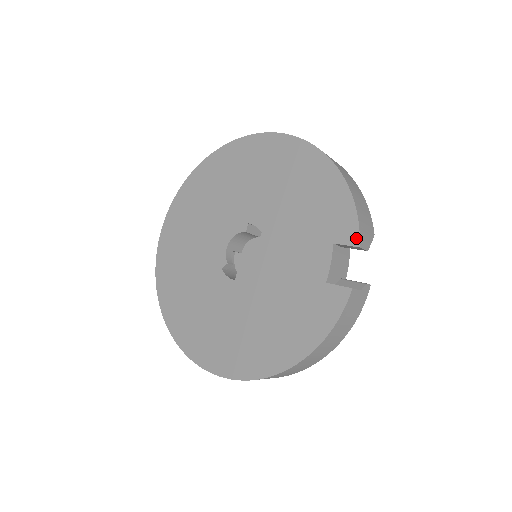
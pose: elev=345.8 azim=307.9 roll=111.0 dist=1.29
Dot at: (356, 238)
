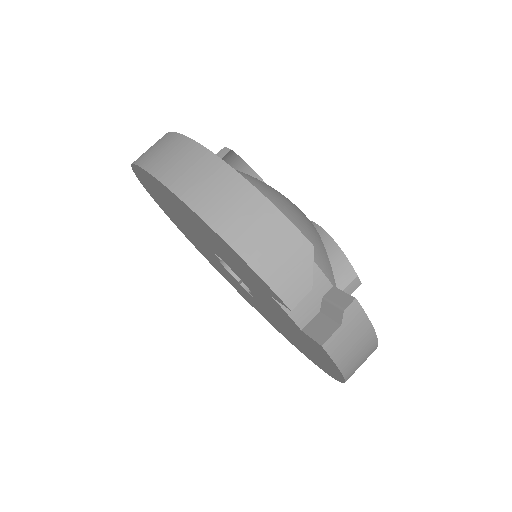
Dot at: (280, 301)
